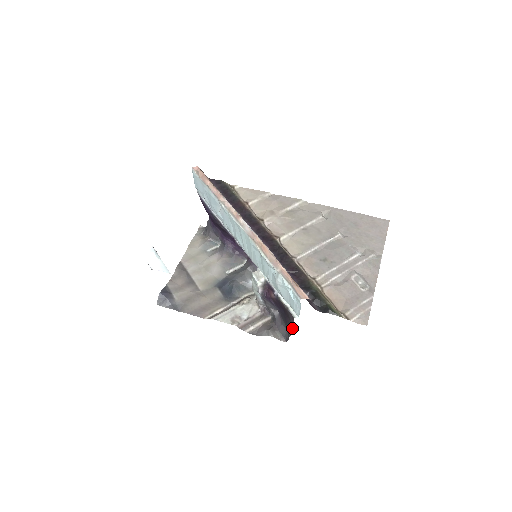
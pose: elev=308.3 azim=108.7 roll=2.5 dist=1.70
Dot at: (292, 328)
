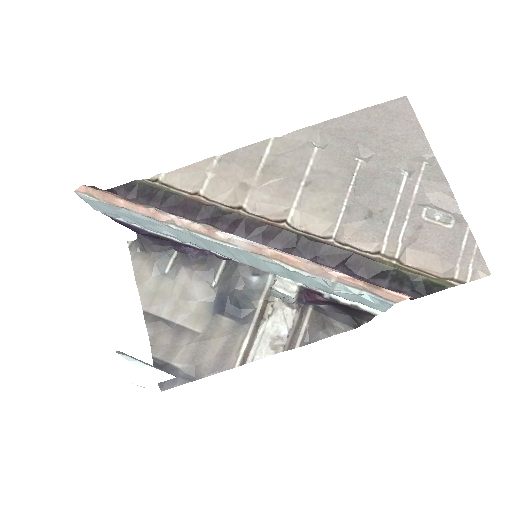
Dot at: (366, 319)
